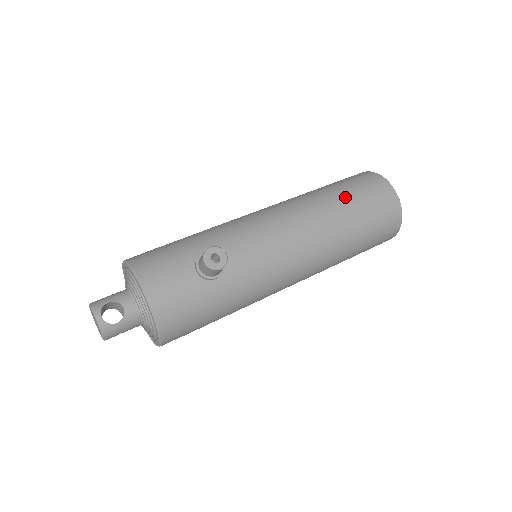
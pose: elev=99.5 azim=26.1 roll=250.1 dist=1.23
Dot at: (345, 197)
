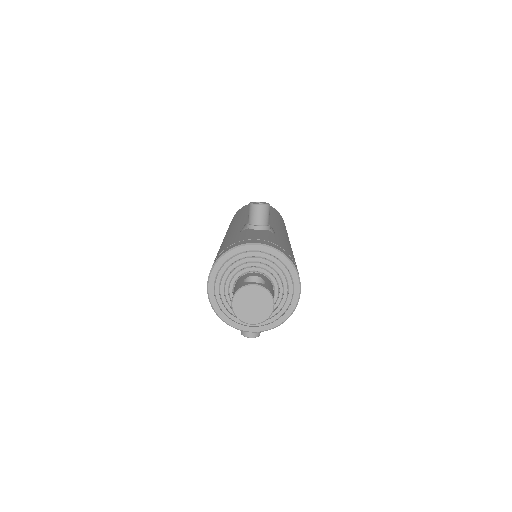
Dot at: (248, 209)
